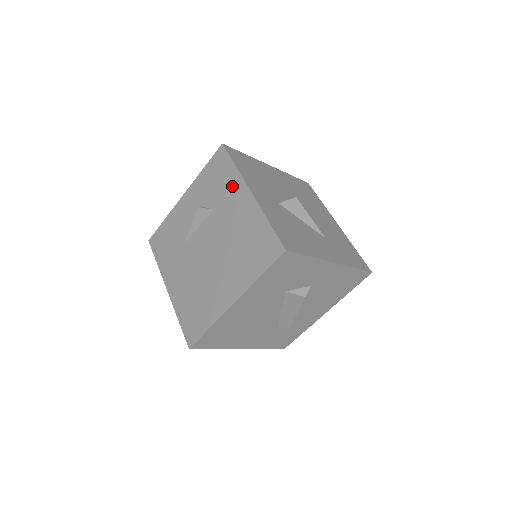
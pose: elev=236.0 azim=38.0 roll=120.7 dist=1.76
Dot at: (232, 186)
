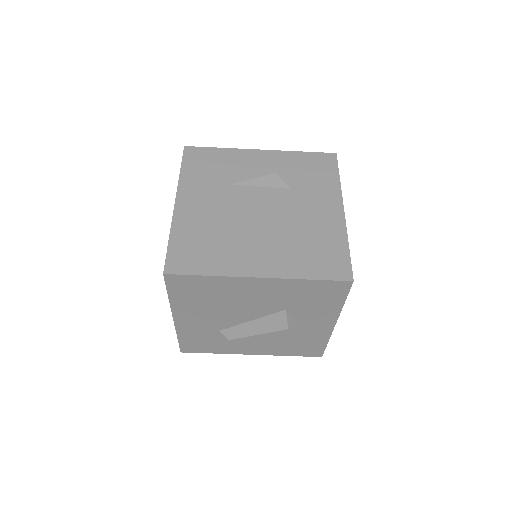
Dot at: (326, 189)
